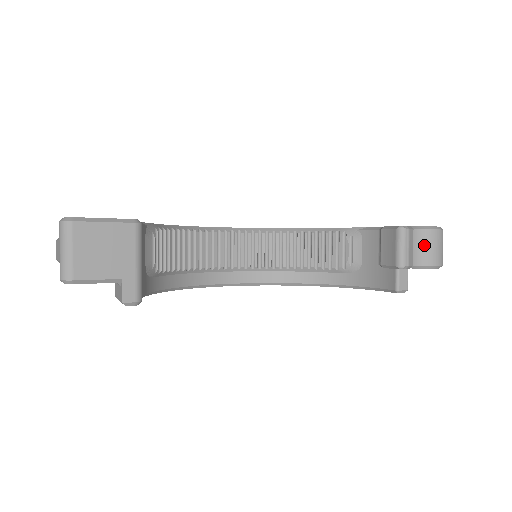
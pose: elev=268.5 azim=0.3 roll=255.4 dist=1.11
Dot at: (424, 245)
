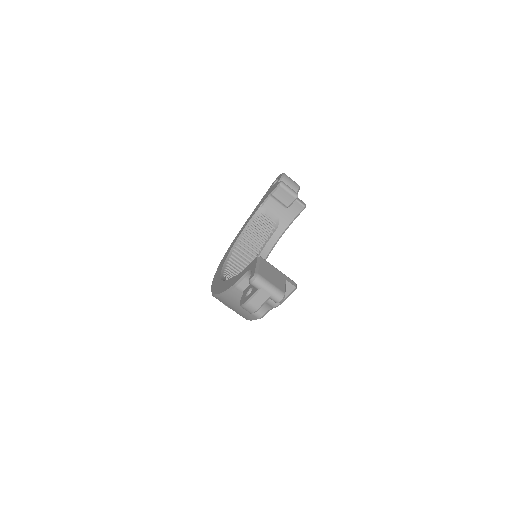
Dot at: (289, 183)
